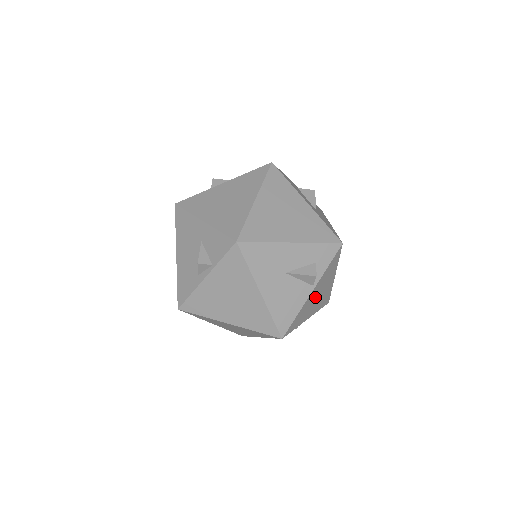
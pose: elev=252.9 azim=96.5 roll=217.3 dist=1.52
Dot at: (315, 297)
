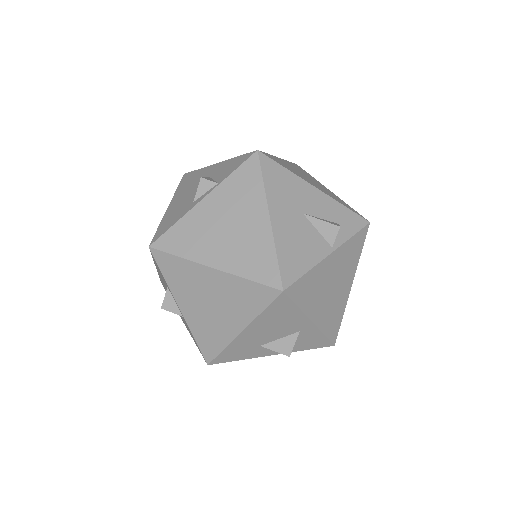
Dot at: (329, 282)
